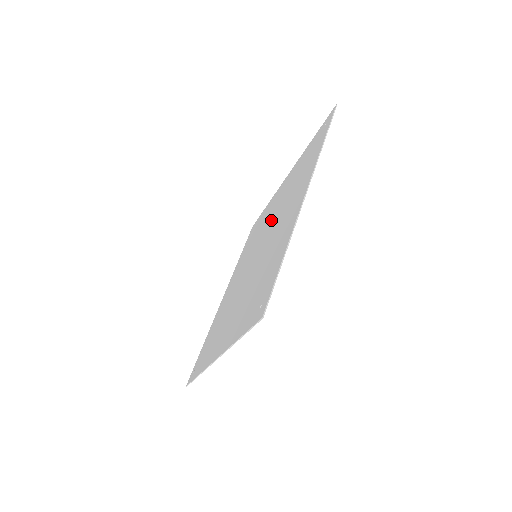
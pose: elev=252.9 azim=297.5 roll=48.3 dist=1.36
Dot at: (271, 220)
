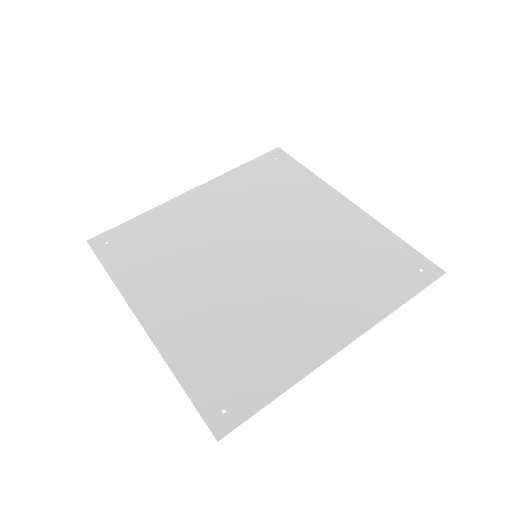
Dot at: (299, 242)
